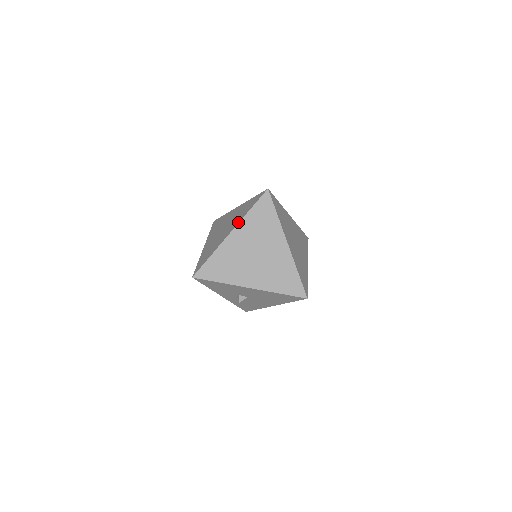
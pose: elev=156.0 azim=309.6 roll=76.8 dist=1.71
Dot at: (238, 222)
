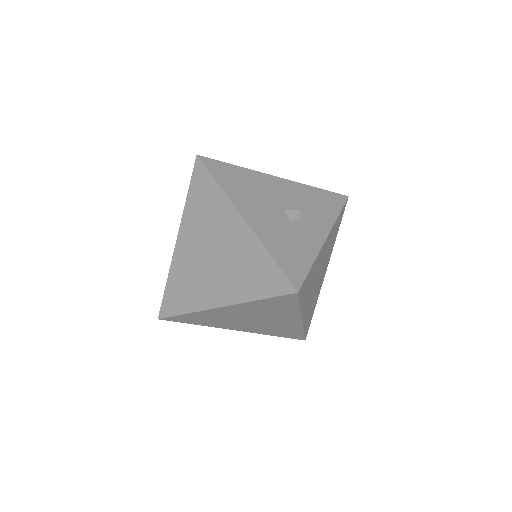
Dot at: (235, 302)
